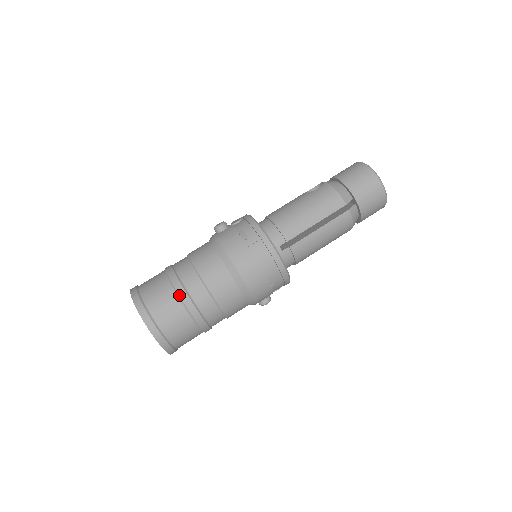
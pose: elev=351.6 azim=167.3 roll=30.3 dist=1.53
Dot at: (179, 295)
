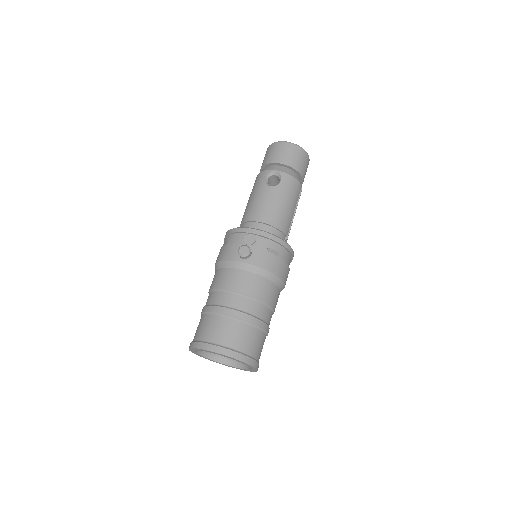
Dot at: (262, 328)
